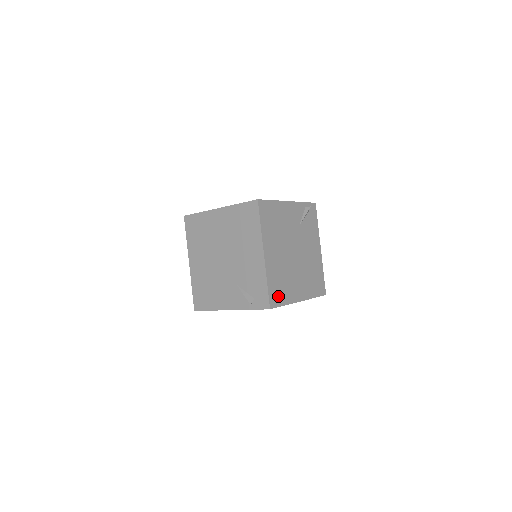
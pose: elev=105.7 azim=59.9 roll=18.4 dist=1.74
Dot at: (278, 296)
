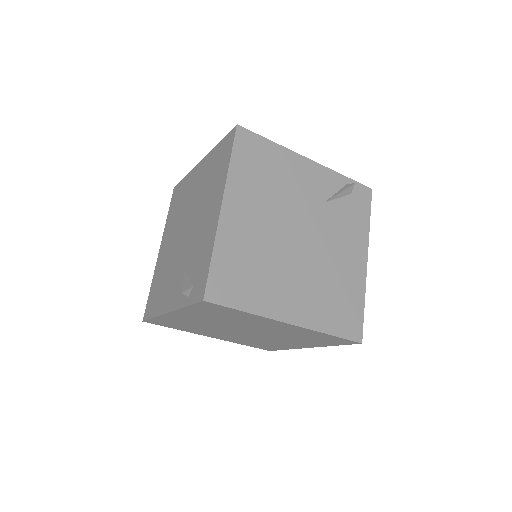
Dot at: (233, 288)
